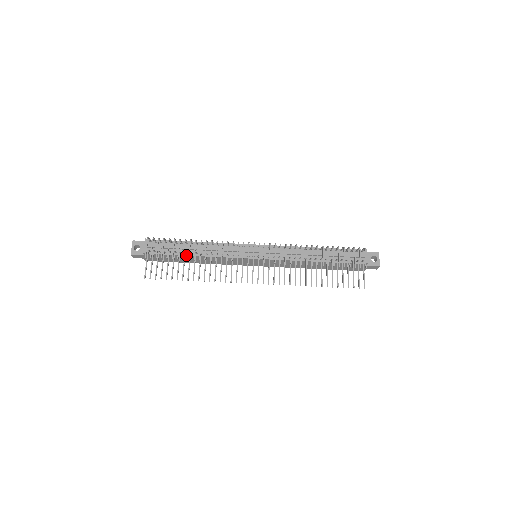
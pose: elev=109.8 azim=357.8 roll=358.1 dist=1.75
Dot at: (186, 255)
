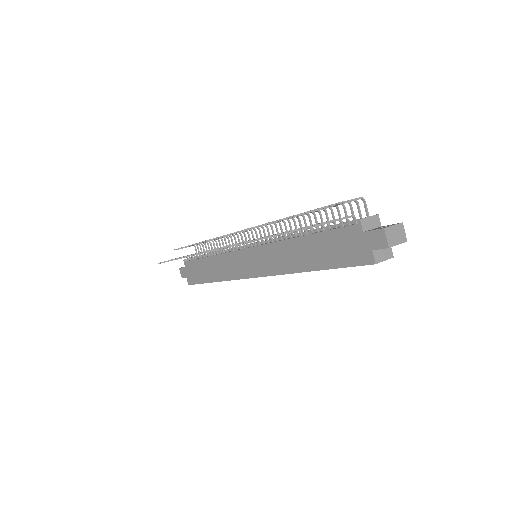
Dot at: (205, 257)
